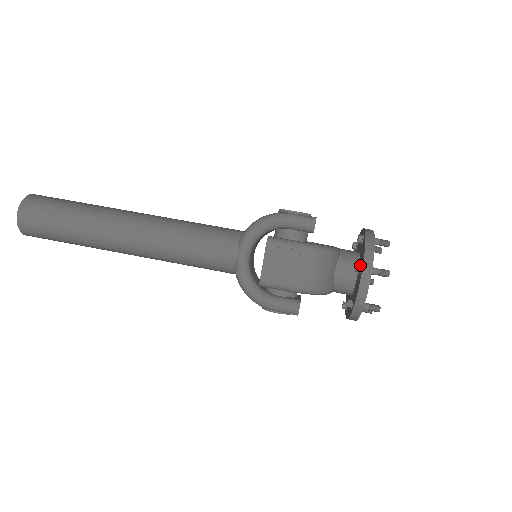
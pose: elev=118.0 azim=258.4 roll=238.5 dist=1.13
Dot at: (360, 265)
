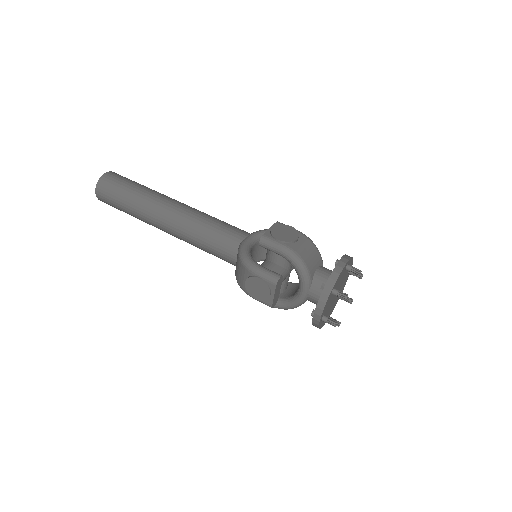
Dot at: occluded
